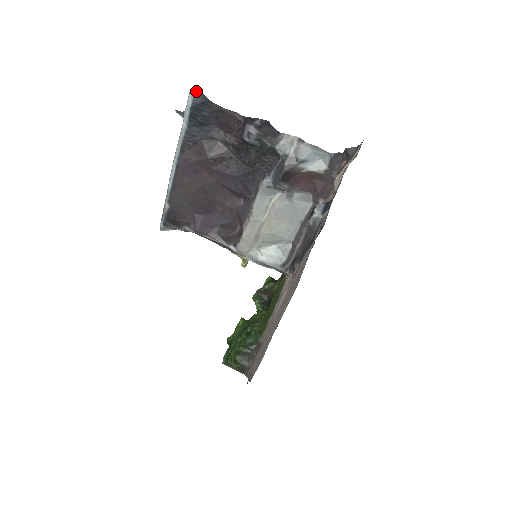
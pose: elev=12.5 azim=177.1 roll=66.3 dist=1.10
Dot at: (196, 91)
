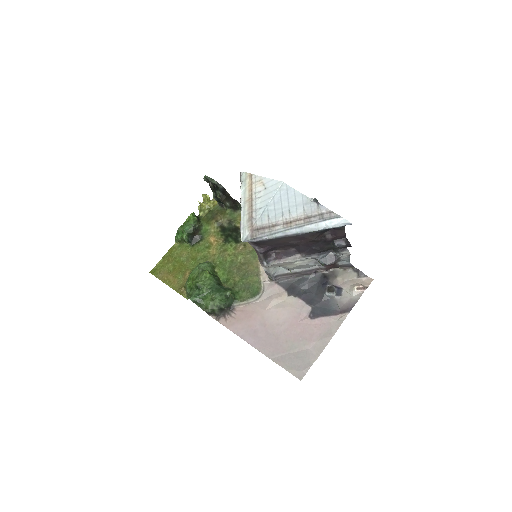
Dot at: occluded
